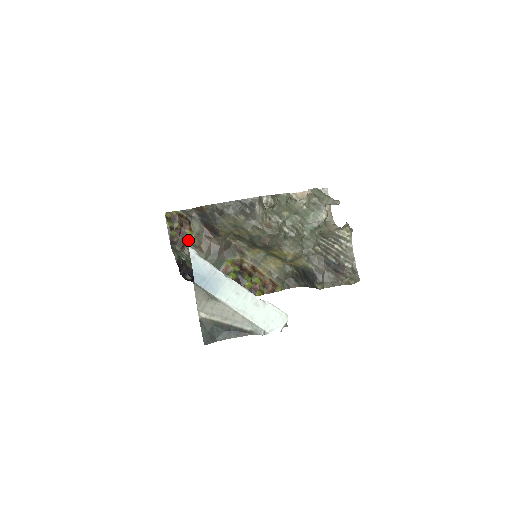
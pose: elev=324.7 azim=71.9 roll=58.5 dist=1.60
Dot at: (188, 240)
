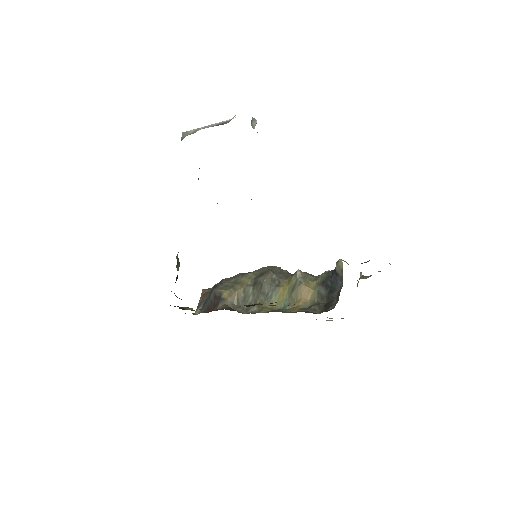
Dot at: (188, 309)
